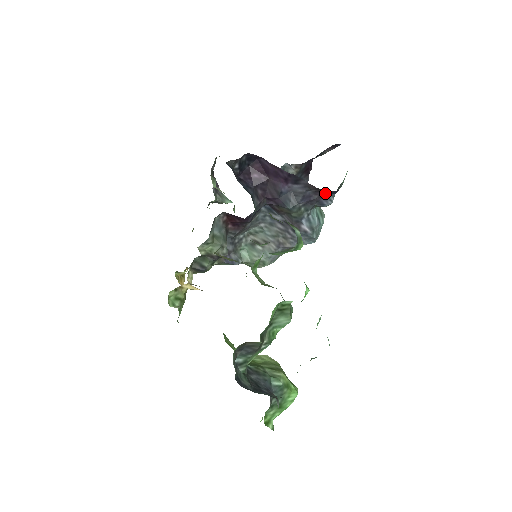
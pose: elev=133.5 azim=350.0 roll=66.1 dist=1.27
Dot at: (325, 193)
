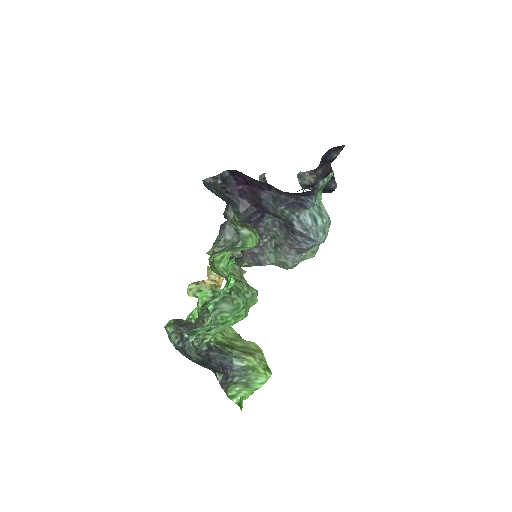
Dot at: (299, 195)
